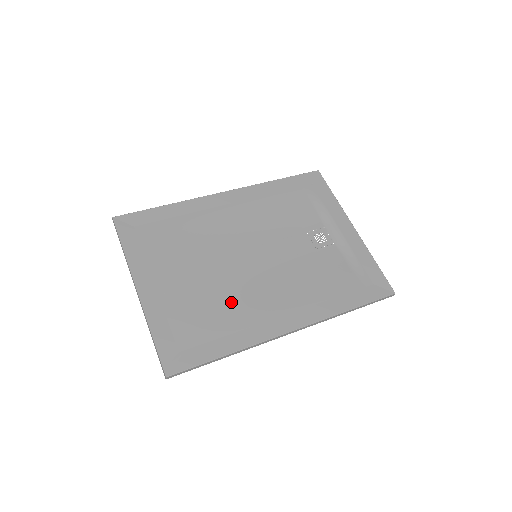
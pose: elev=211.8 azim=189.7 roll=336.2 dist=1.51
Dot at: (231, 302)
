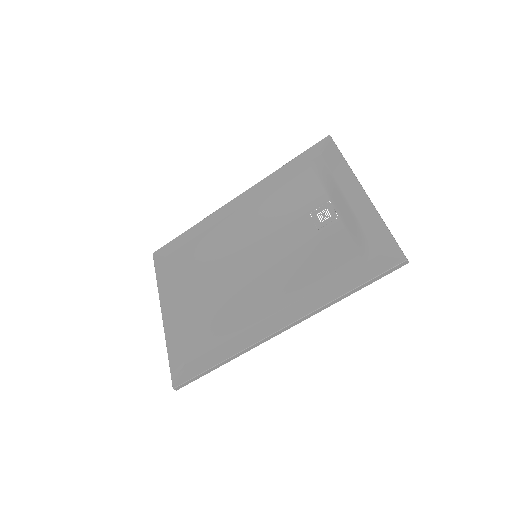
Dot at: (229, 309)
